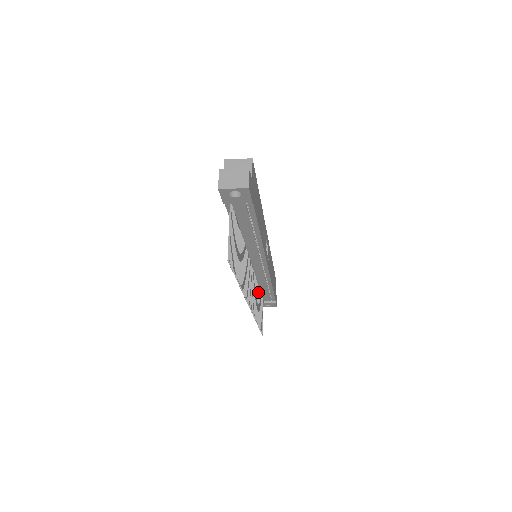
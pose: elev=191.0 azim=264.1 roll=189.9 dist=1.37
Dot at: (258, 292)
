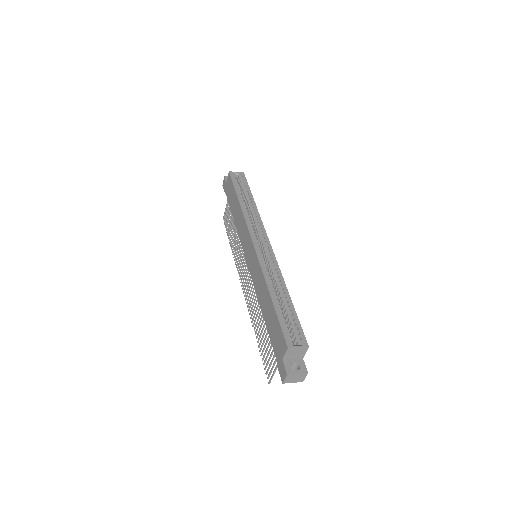
Dot at: occluded
